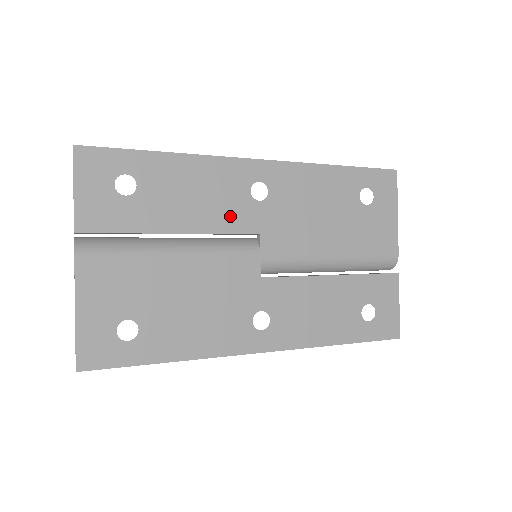
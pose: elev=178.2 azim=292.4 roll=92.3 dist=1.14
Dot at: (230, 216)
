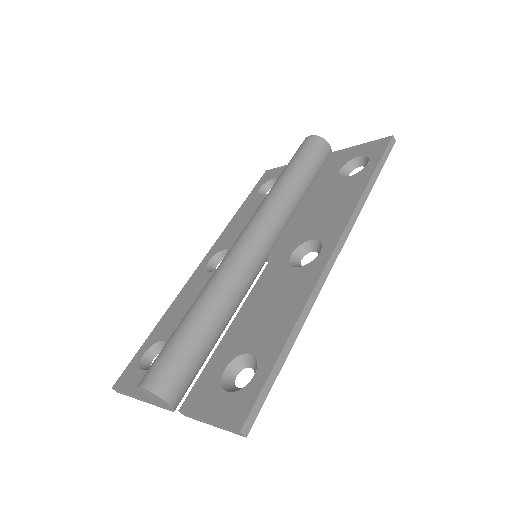
Dot at: occluded
